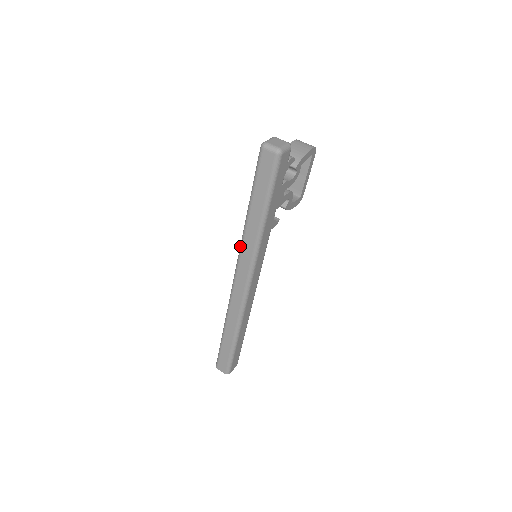
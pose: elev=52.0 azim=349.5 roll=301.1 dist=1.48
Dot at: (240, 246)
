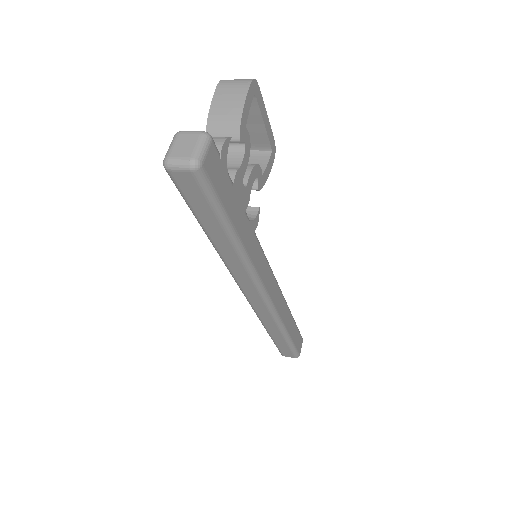
Dot at: occluded
